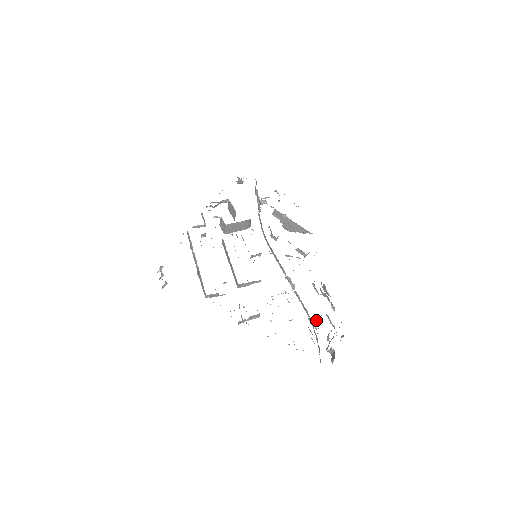
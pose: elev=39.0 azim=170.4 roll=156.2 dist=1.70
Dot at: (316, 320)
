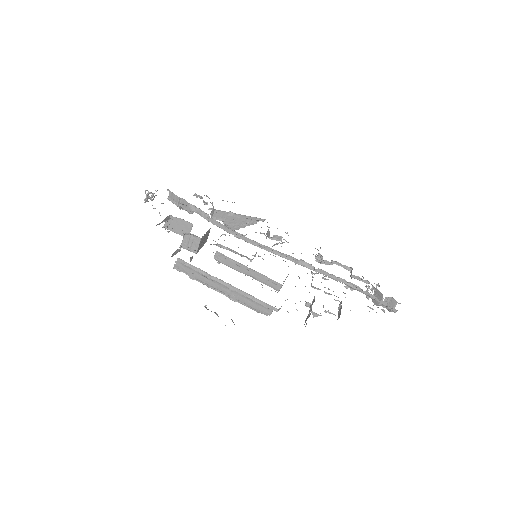
Dot at: occluded
